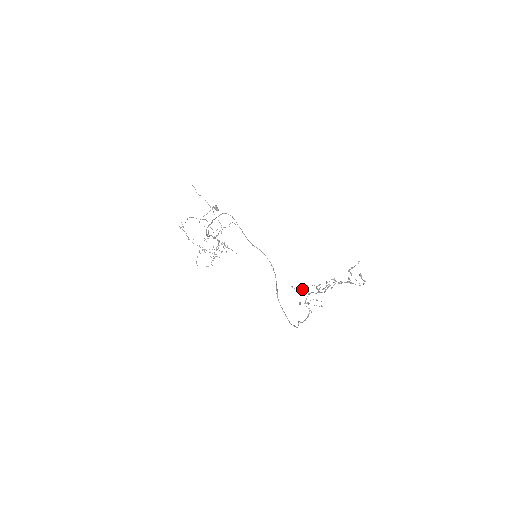
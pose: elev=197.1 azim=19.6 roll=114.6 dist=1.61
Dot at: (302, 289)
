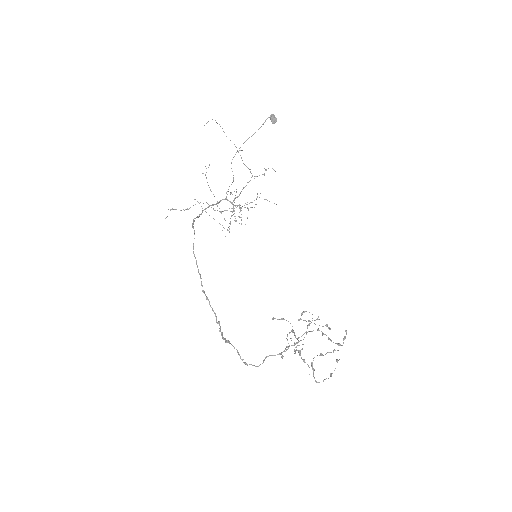
Dot at: (288, 321)
